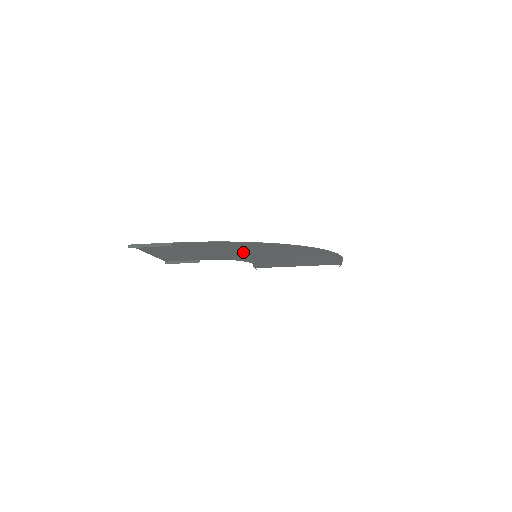
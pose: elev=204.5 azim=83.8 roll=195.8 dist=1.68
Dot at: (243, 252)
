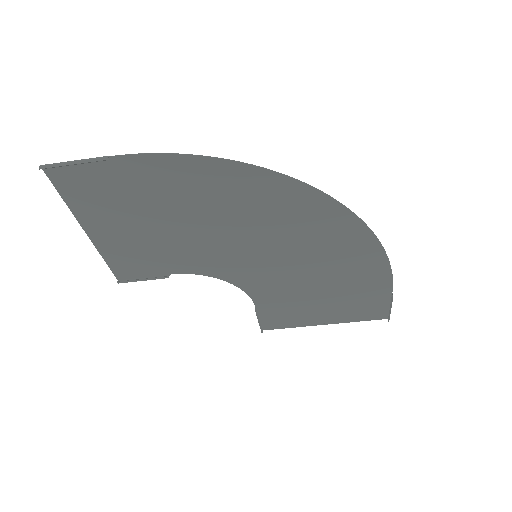
Dot at: (234, 231)
